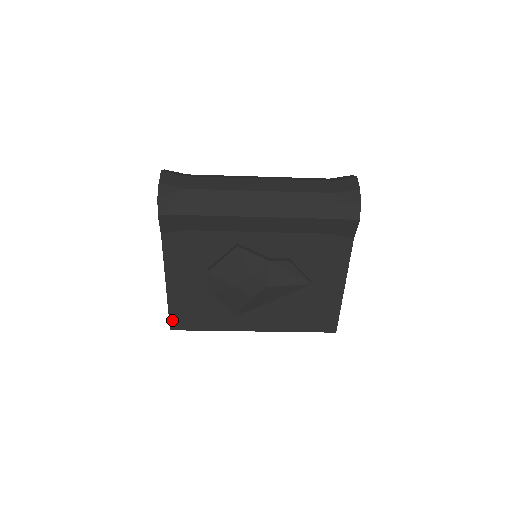
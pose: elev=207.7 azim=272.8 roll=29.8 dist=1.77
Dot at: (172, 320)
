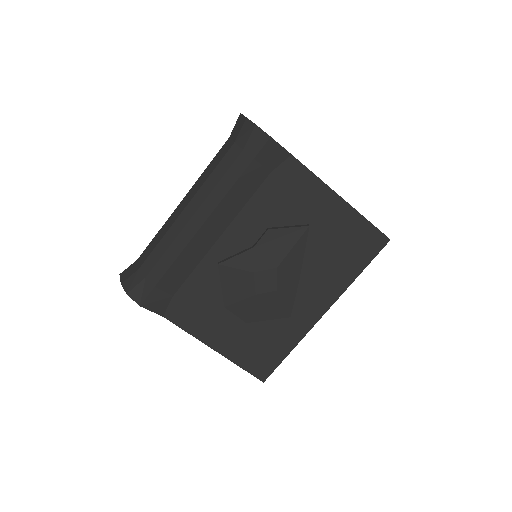
Dot at: (254, 373)
